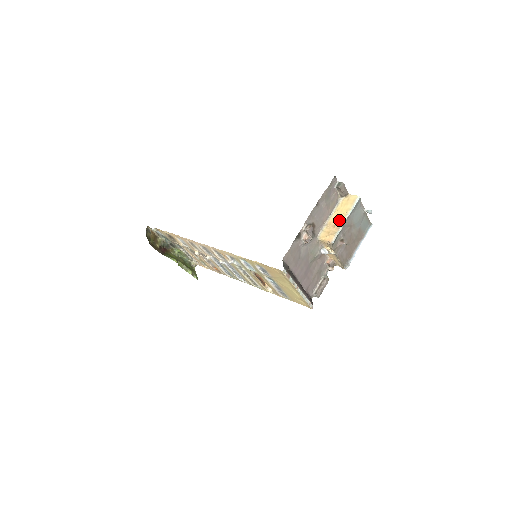
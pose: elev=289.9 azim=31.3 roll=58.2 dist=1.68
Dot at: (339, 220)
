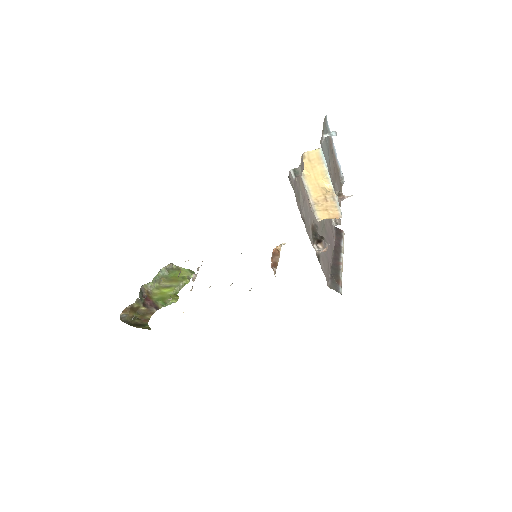
Dot at: (326, 192)
